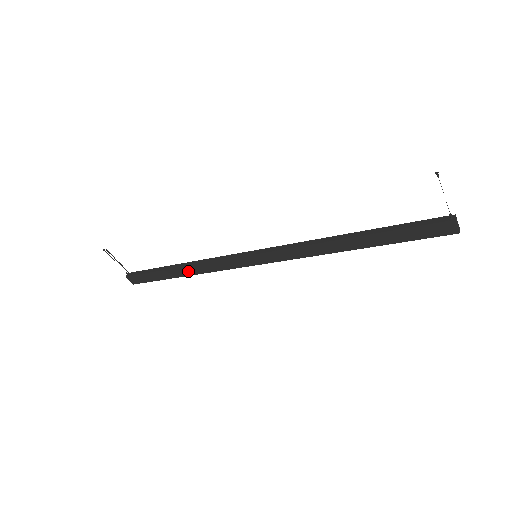
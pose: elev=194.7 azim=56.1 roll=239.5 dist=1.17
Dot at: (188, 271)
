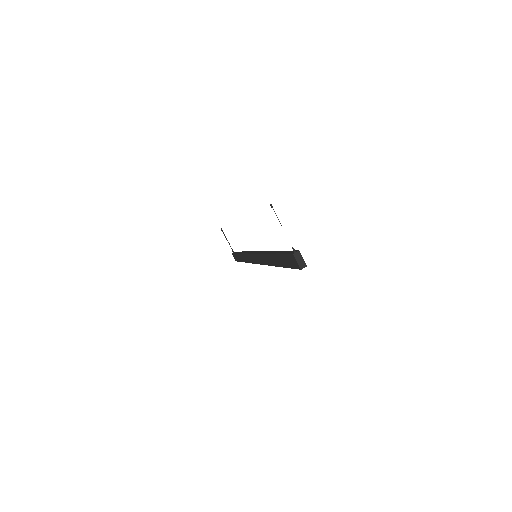
Dot at: (243, 258)
